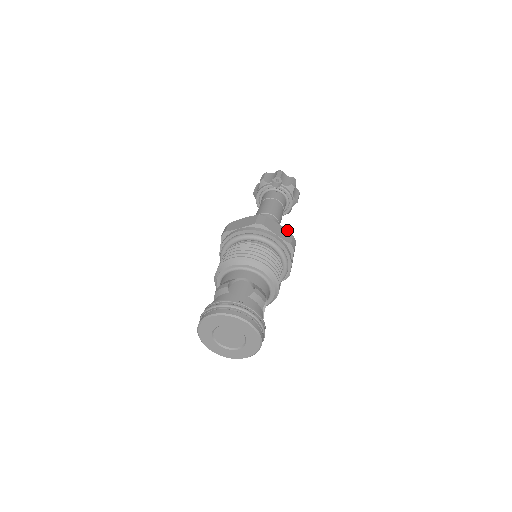
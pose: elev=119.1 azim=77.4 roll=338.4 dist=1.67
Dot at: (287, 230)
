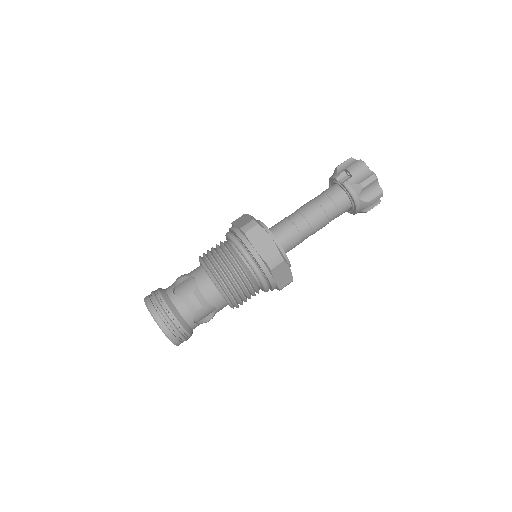
Dot at: (276, 245)
